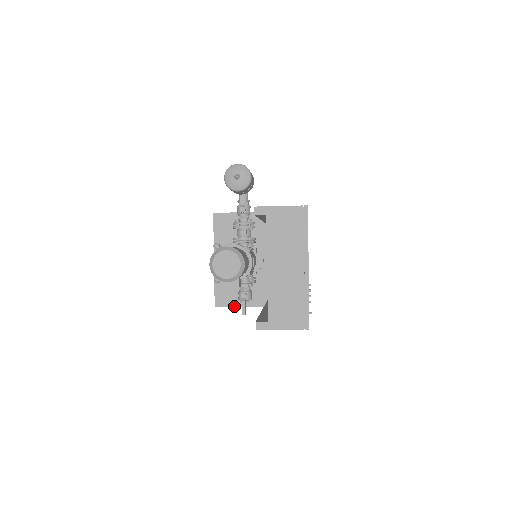
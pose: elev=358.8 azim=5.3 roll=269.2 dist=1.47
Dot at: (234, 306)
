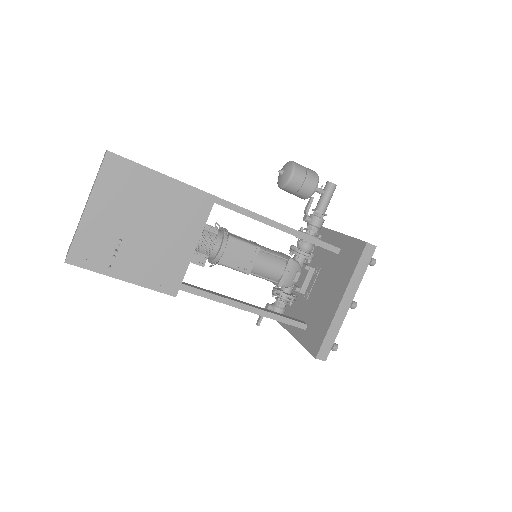
Dot at: (278, 322)
